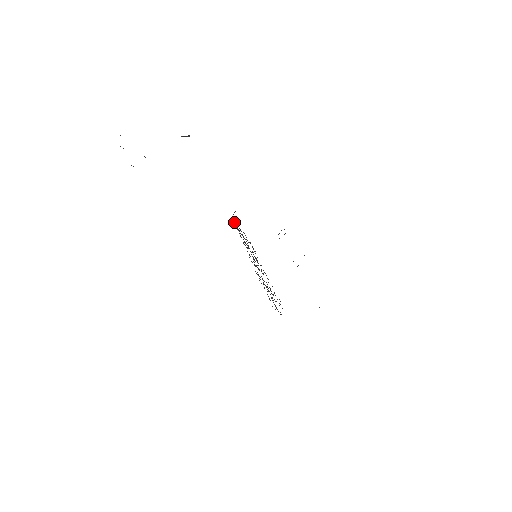
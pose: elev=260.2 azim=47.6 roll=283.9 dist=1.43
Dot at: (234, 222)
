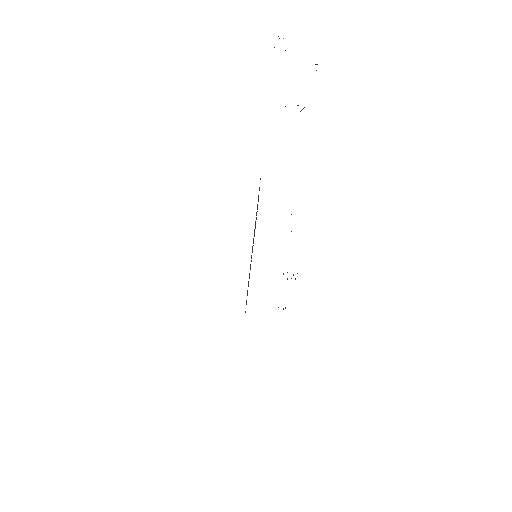
Dot at: occluded
